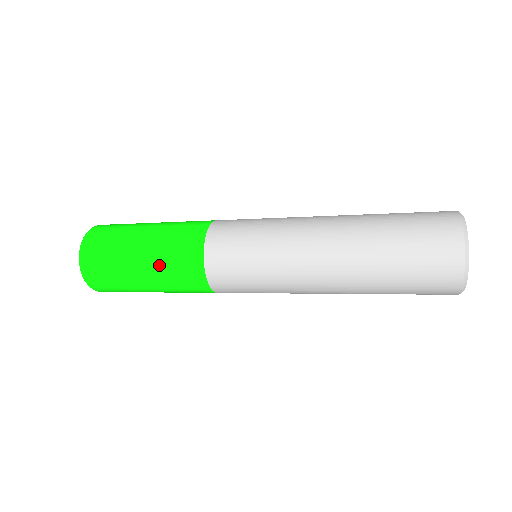
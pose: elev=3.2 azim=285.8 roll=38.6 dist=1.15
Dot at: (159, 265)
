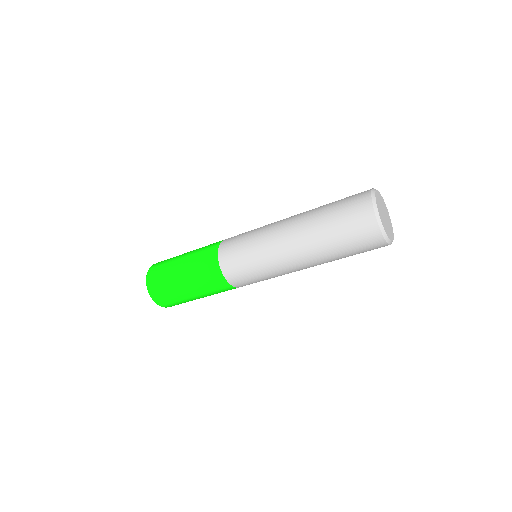
Dot at: (192, 268)
